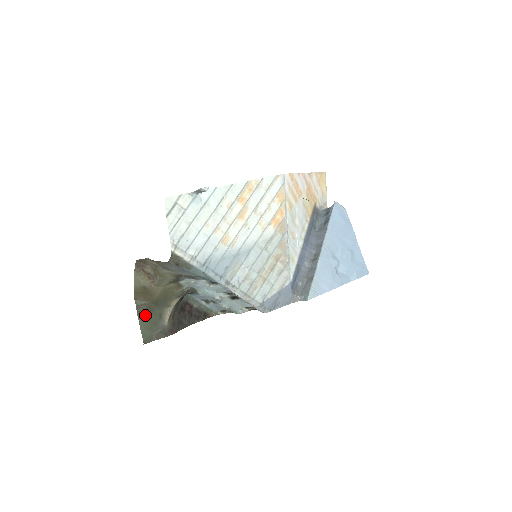
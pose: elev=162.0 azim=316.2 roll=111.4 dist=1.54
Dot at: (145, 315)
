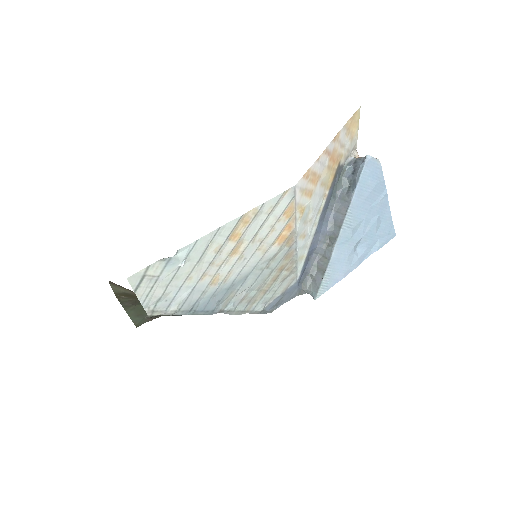
Dot at: (132, 307)
